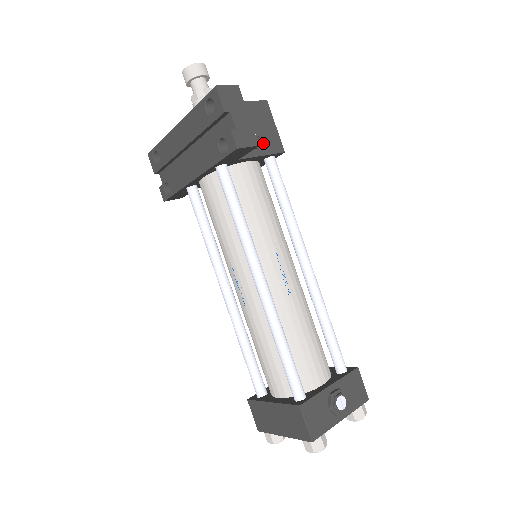
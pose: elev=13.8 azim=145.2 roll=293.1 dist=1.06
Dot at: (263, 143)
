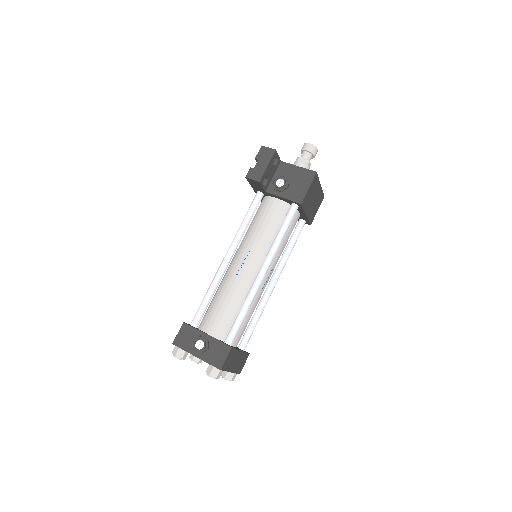
Dot at: (290, 192)
